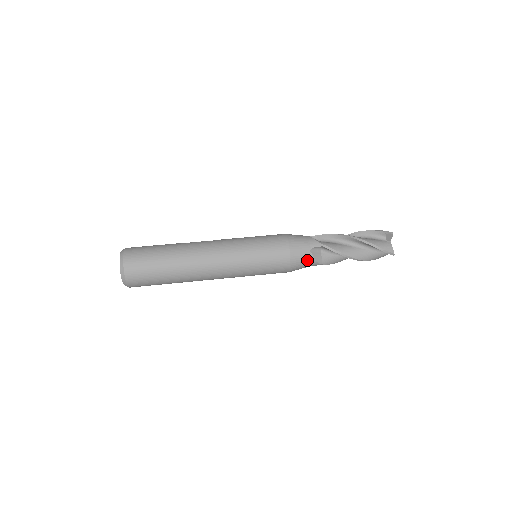
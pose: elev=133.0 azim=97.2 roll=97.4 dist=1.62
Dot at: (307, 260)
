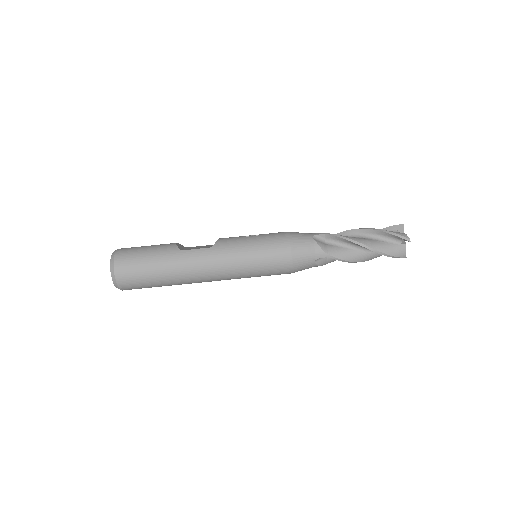
Dot at: (310, 267)
